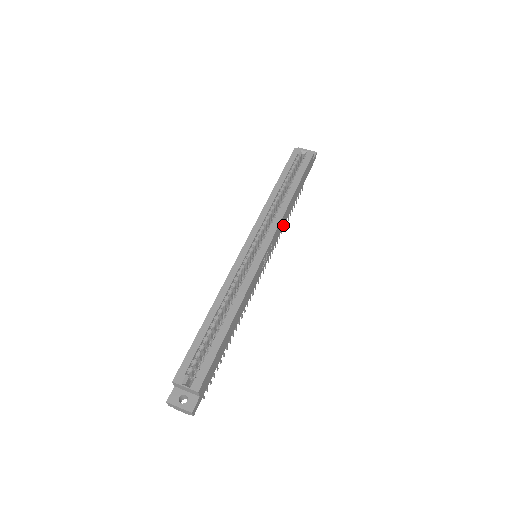
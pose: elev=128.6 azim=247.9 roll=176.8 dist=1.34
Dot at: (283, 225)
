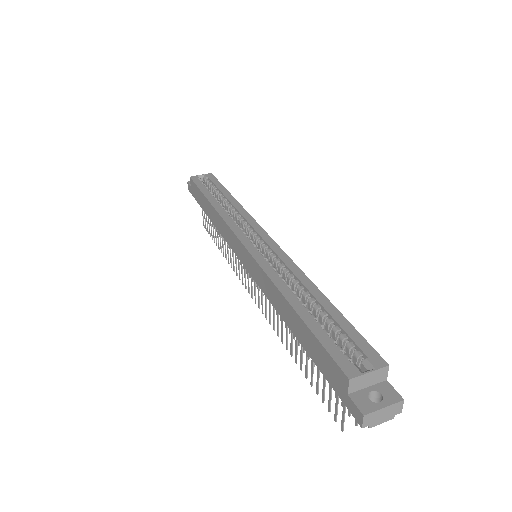
Dot at: occluded
